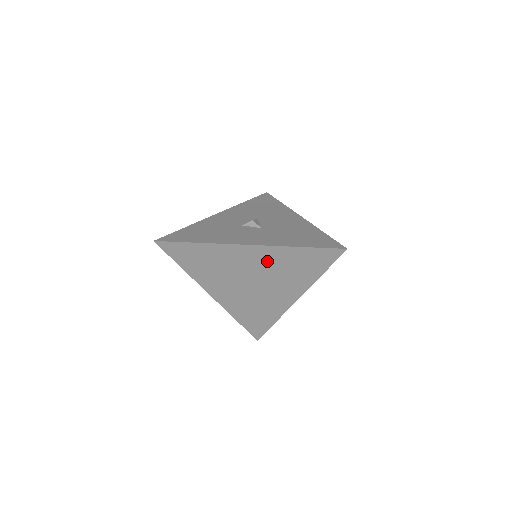
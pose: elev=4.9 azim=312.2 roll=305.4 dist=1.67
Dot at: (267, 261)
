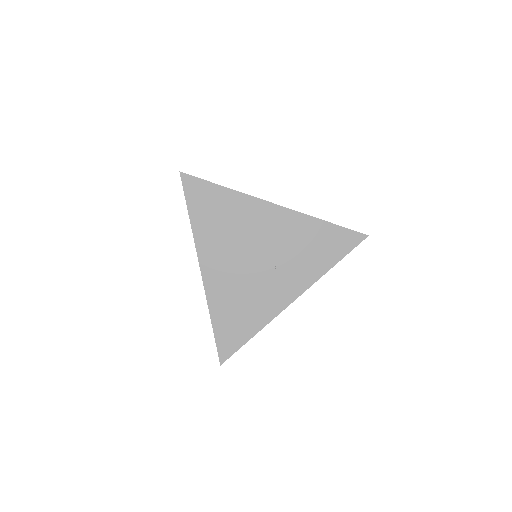
Dot at: (285, 231)
